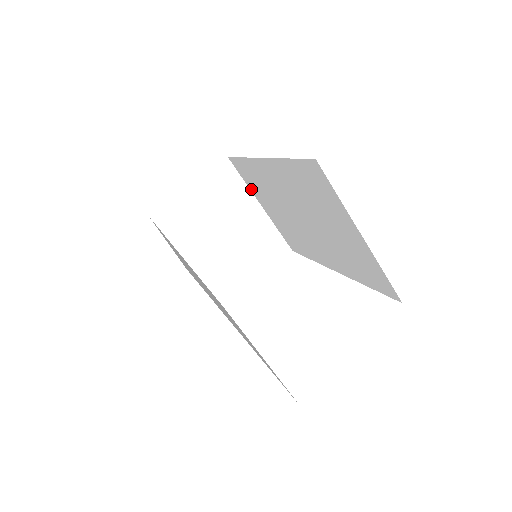
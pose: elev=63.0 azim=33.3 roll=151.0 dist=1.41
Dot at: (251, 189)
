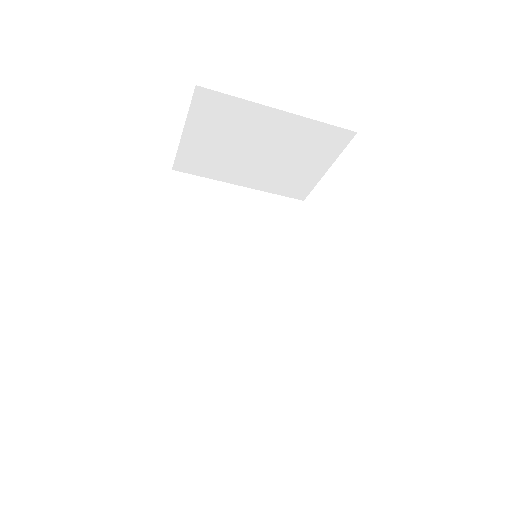
Dot at: occluded
